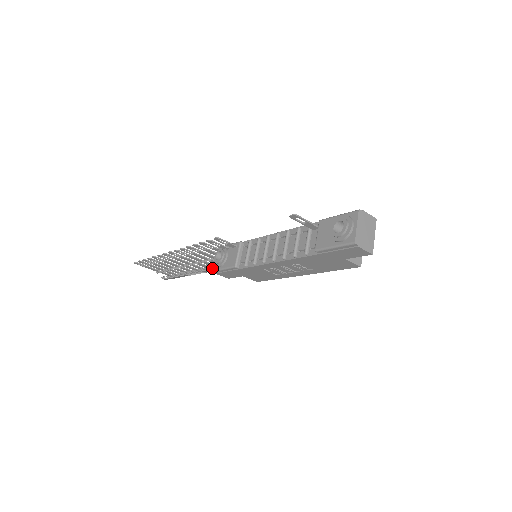
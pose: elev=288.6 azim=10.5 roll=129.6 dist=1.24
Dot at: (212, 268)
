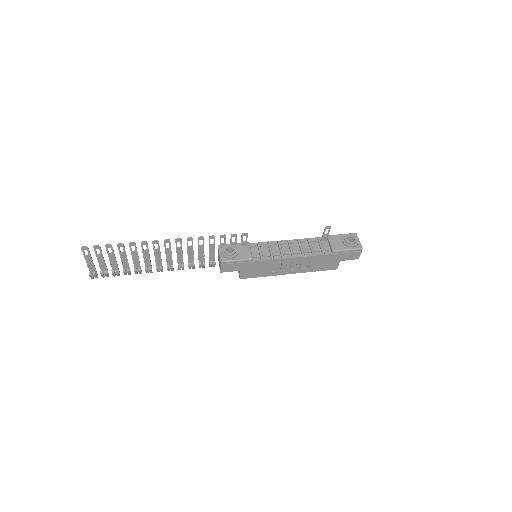
Dot at: (190, 265)
